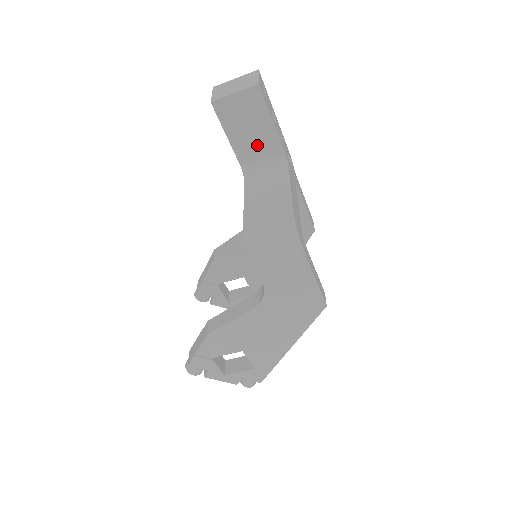
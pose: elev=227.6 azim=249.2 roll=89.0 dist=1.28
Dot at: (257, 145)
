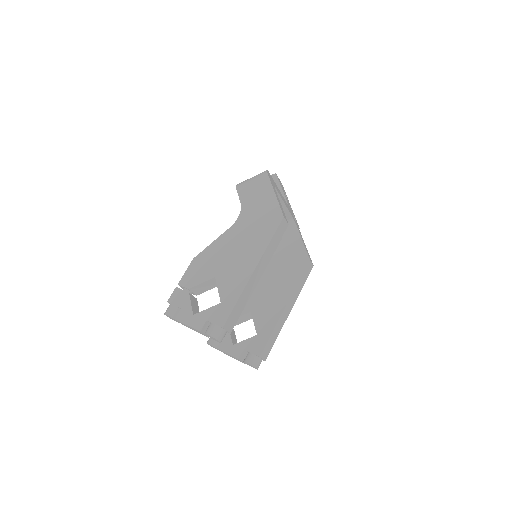
Dot at: occluded
